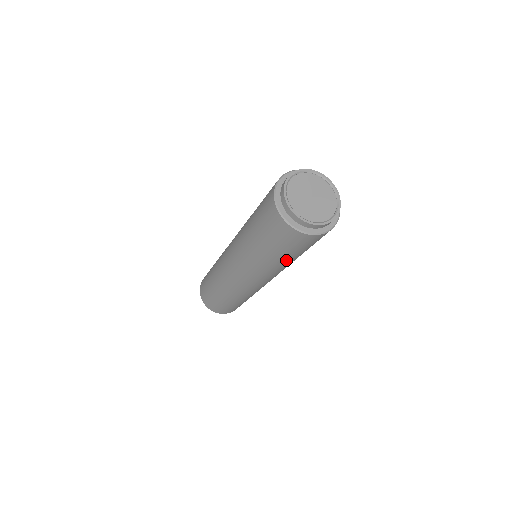
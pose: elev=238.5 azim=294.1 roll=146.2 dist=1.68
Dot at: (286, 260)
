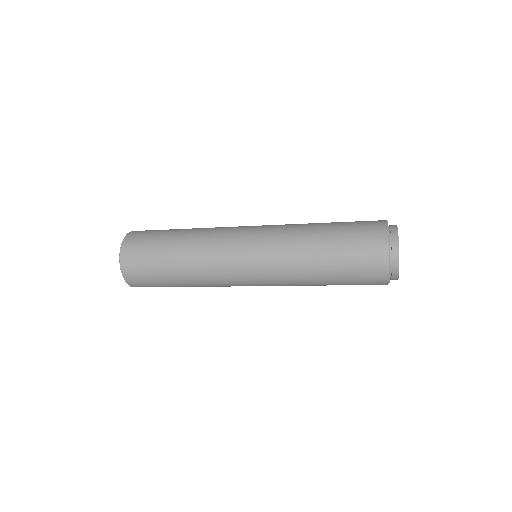
Dot at: (324, 284)
